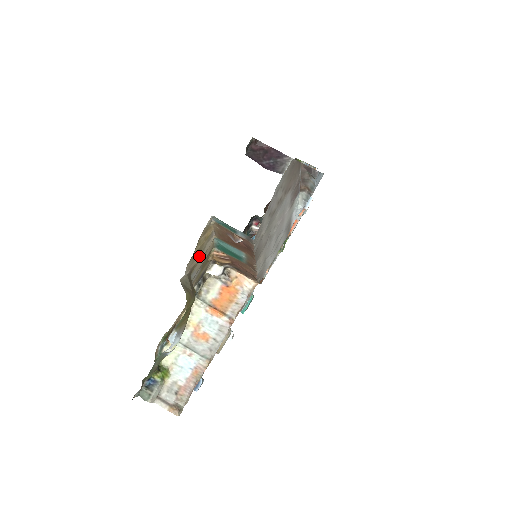
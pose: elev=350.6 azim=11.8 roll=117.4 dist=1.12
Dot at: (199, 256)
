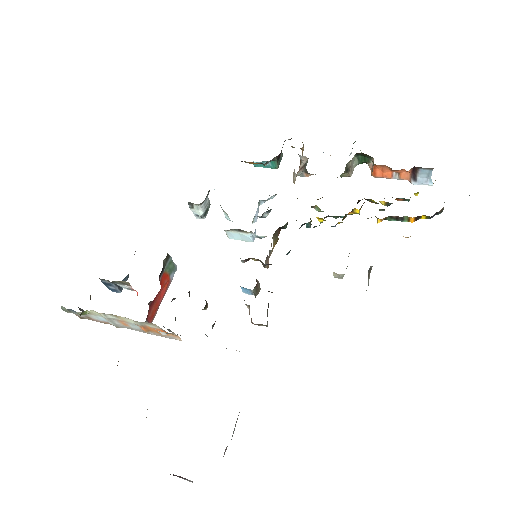
Dot at: occluded
